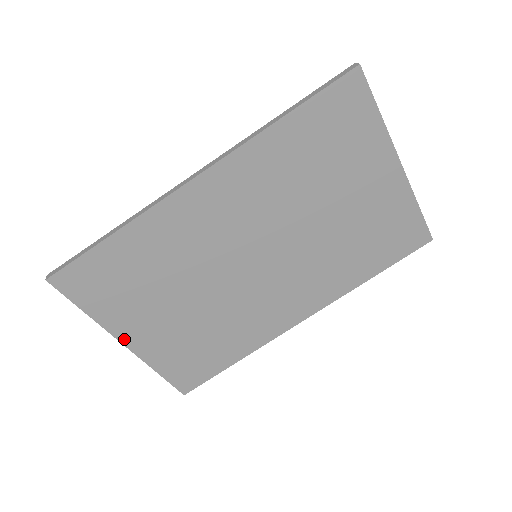
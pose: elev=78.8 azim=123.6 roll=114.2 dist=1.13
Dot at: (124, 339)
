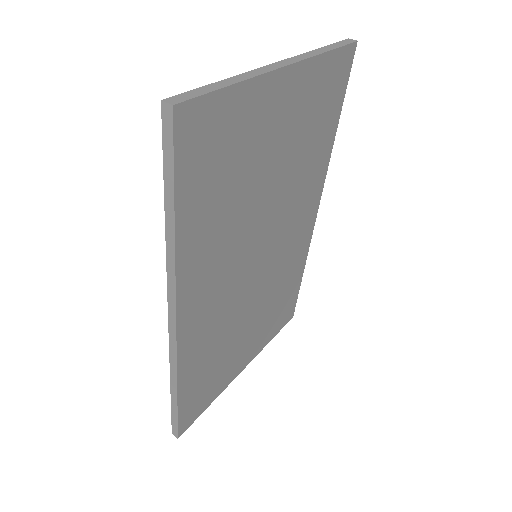
Dot at: (241, 370)
